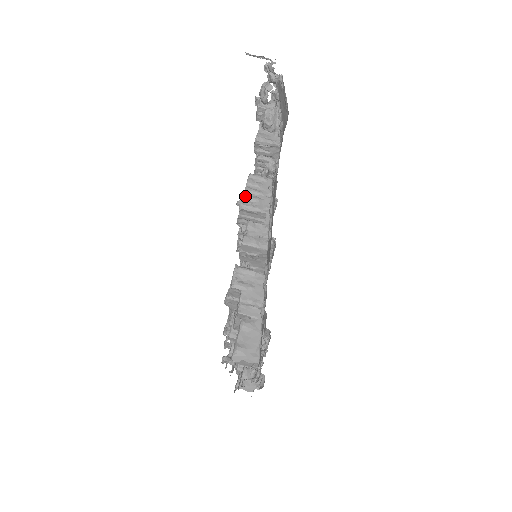
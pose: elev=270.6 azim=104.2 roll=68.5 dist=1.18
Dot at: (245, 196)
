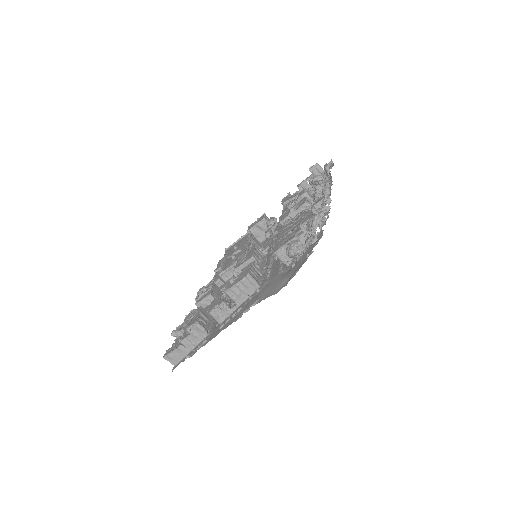
Dot at: (232, 289)
